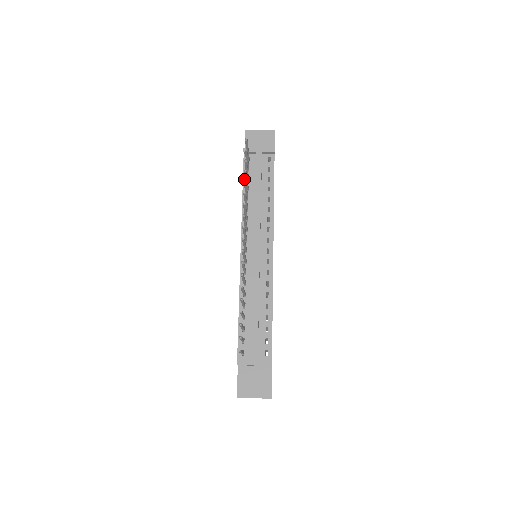
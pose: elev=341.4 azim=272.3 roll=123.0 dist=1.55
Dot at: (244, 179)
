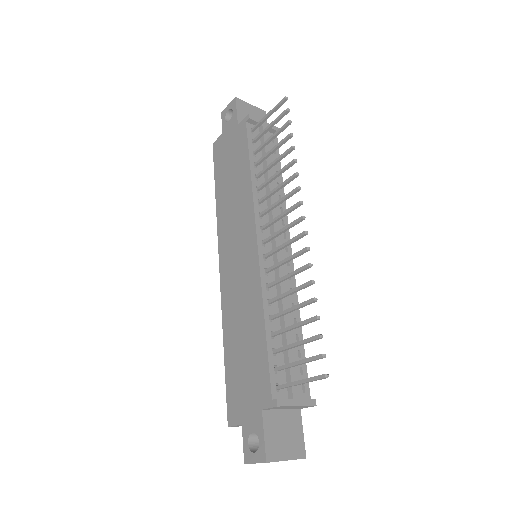
Dot at: (250, 152)
